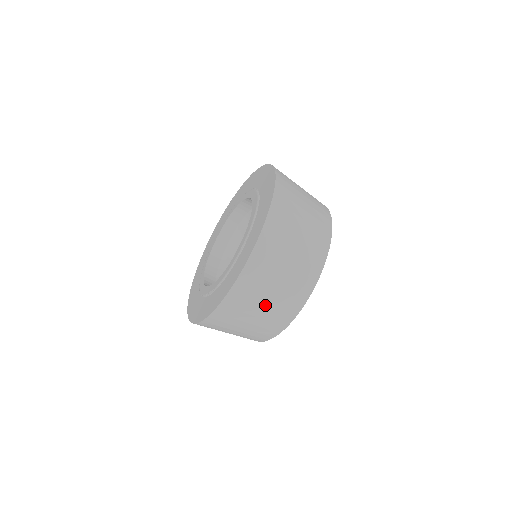
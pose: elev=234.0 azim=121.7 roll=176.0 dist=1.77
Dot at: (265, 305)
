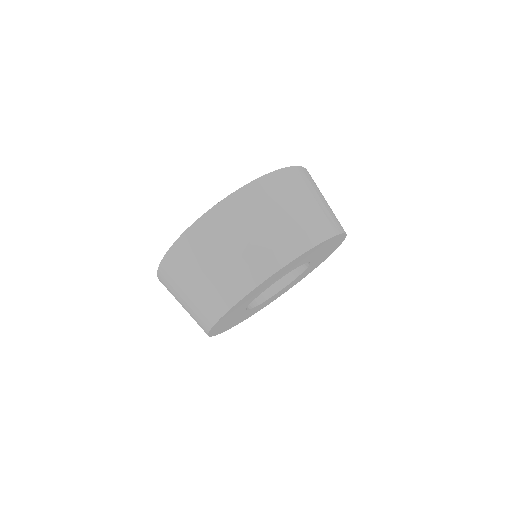
Dot at: (286, 215)
